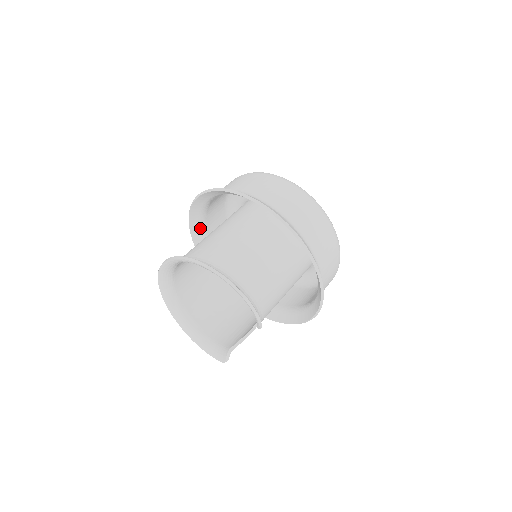
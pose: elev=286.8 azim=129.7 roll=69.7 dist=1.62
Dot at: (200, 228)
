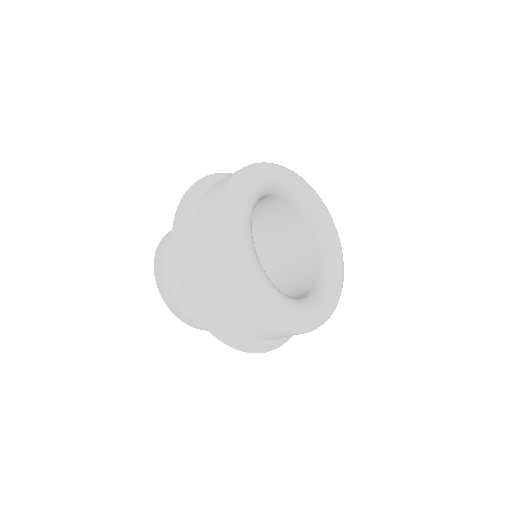
Dot at: occluded
